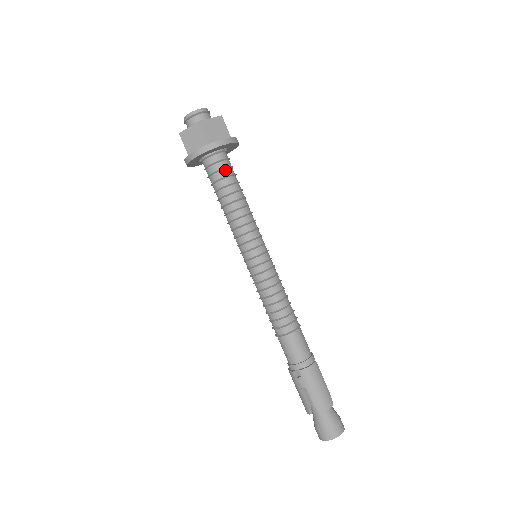
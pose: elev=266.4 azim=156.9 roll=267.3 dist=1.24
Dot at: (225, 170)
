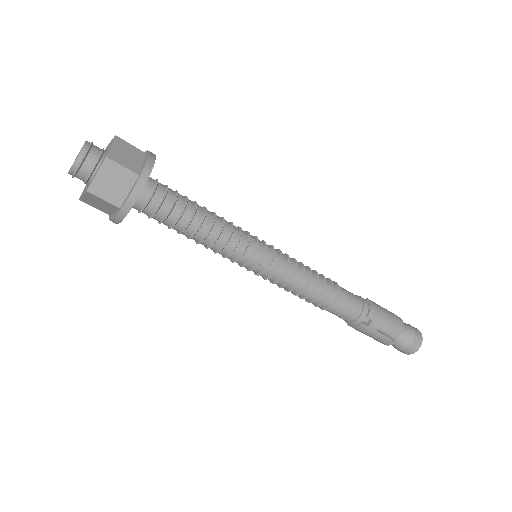
Dot at: (168, 194)
